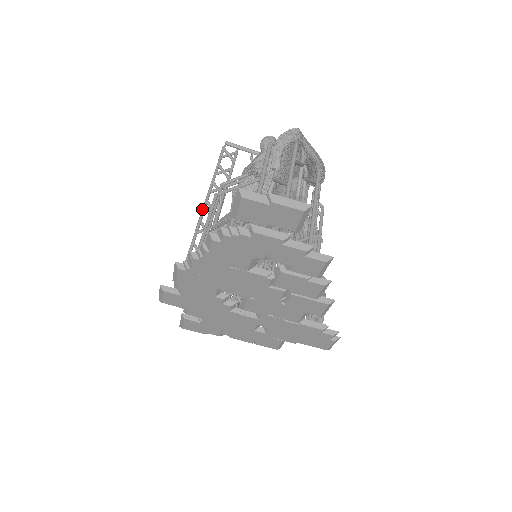
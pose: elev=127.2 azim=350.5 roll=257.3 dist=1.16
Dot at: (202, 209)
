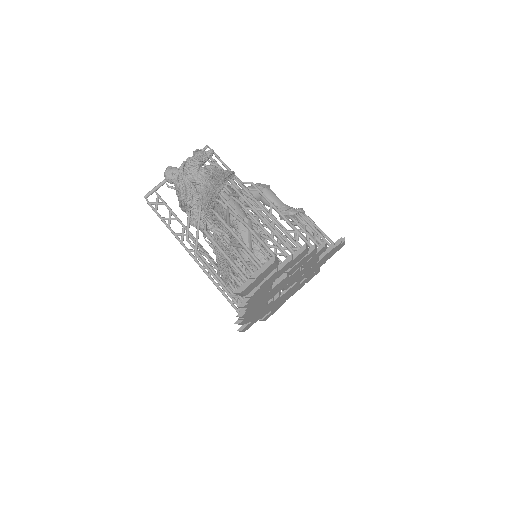
Dot at: occluded
